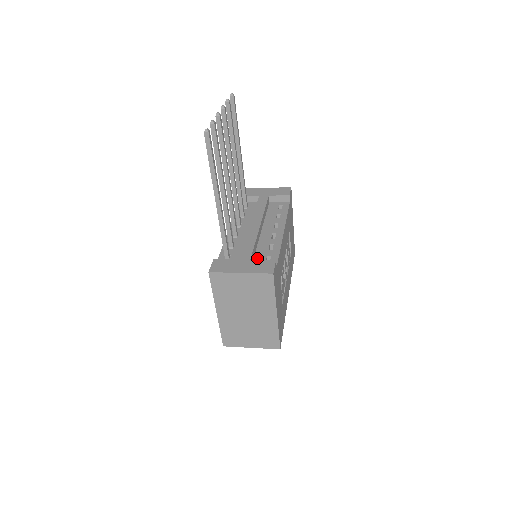
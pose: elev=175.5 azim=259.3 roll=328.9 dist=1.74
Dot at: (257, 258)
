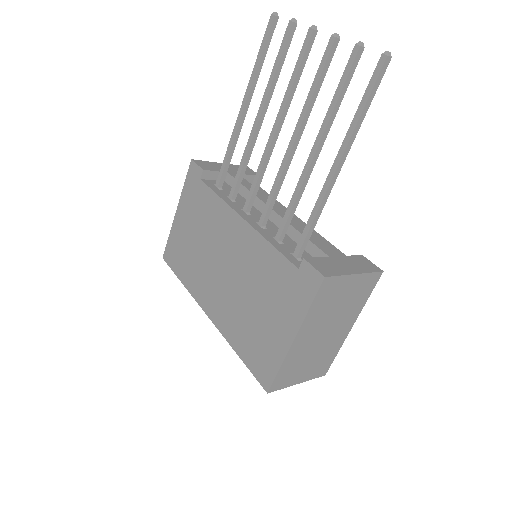
Dot at: occluded
